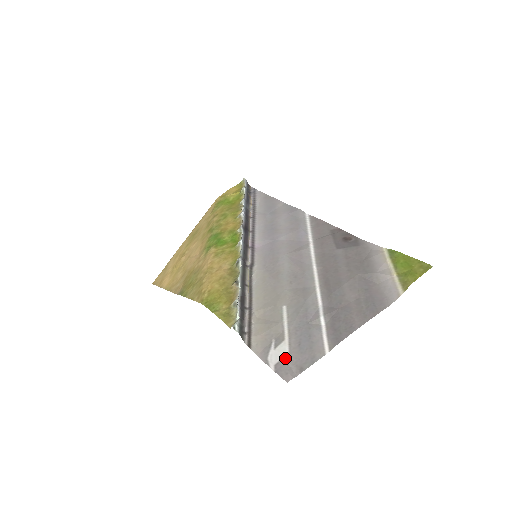
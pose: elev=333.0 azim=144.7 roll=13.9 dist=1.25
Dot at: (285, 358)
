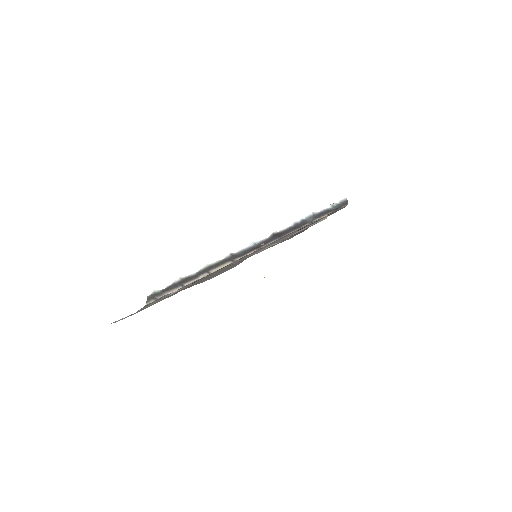
Dot at: occluded
